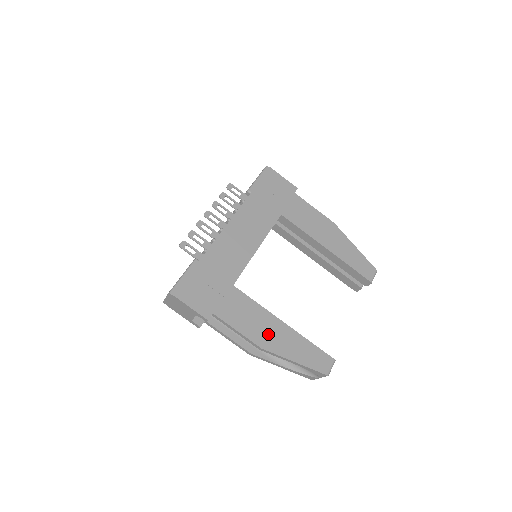
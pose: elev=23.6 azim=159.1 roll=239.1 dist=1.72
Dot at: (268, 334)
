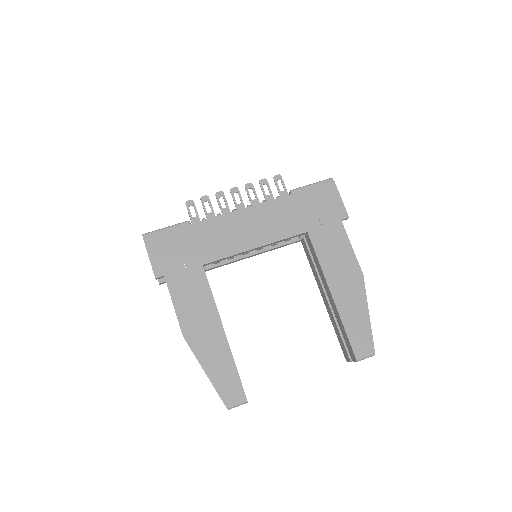
Dot at: (200, 329)
